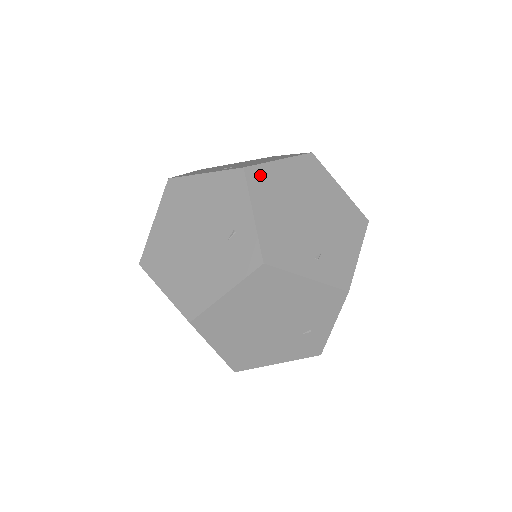
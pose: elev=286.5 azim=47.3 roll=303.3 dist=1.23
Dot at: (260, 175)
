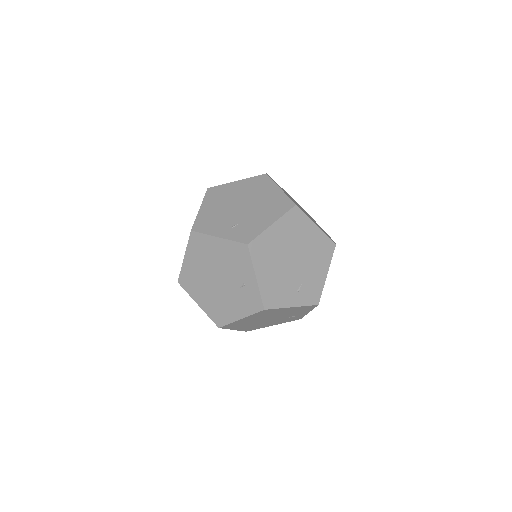
Dot at: (259, 245)
